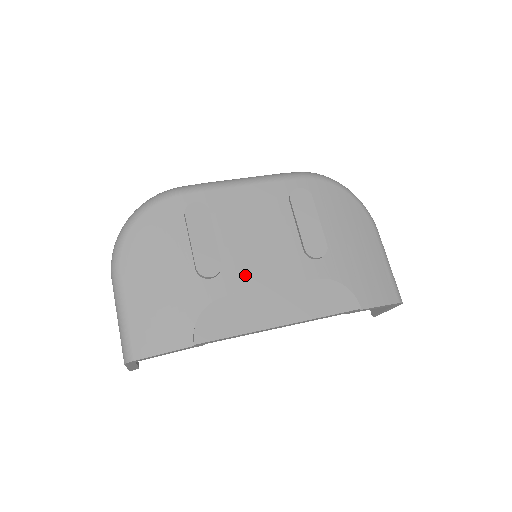
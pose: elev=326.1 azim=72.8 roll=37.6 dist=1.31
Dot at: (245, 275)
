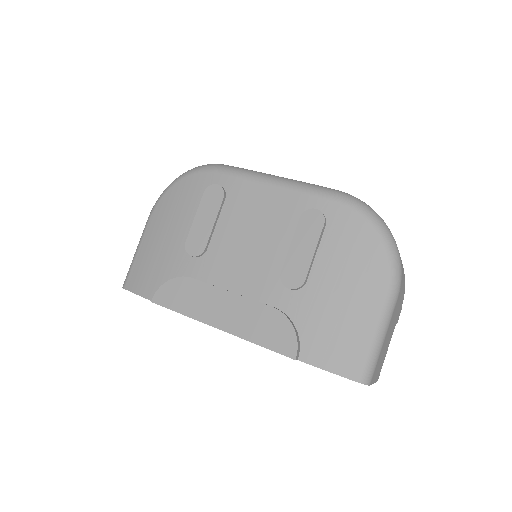
Dot at: (219, 268)
